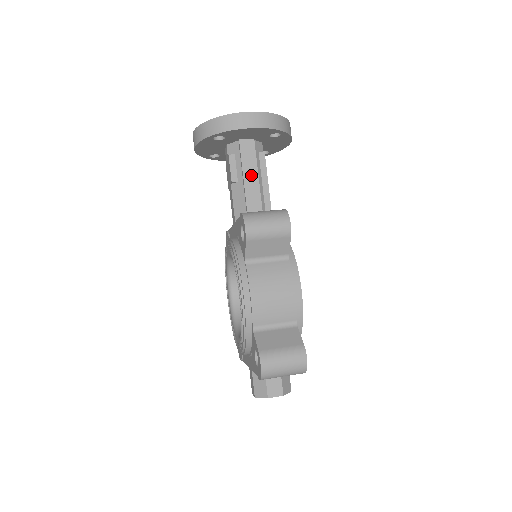
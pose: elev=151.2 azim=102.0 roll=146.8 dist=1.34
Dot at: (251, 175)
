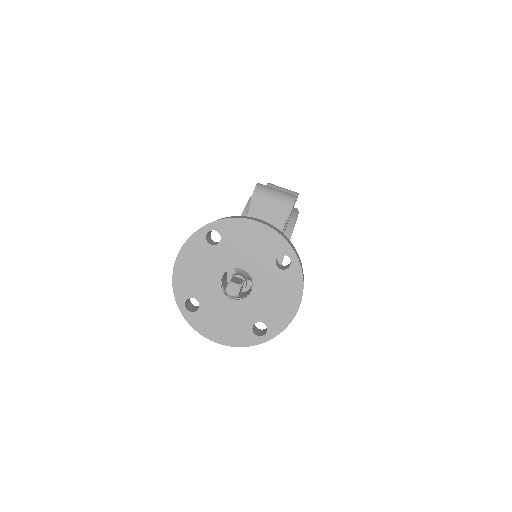
Dot at: occluded
